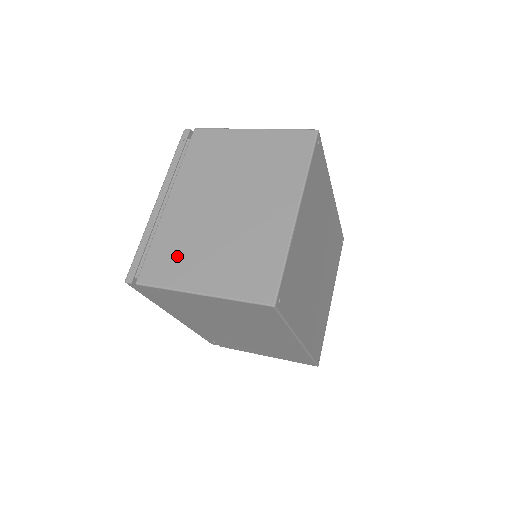
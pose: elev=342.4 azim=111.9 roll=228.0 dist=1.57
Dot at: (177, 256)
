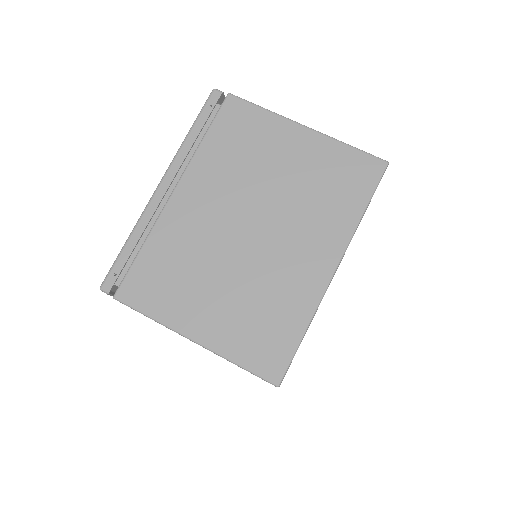
Dot at: (172, 278)
